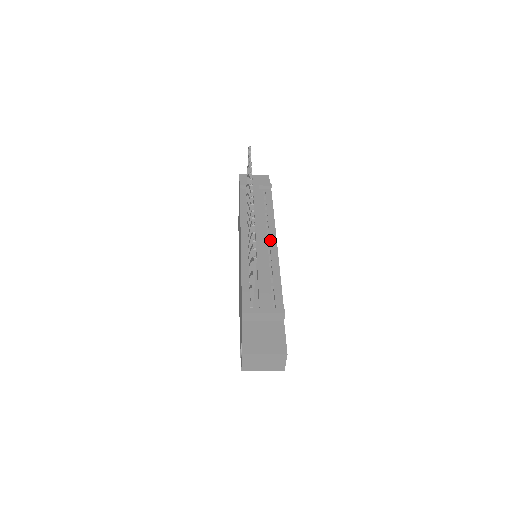
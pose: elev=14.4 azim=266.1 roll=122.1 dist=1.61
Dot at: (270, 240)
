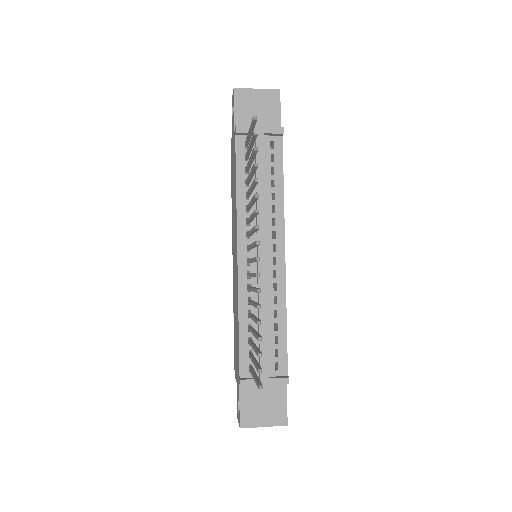
Dot at: (276, 252)
